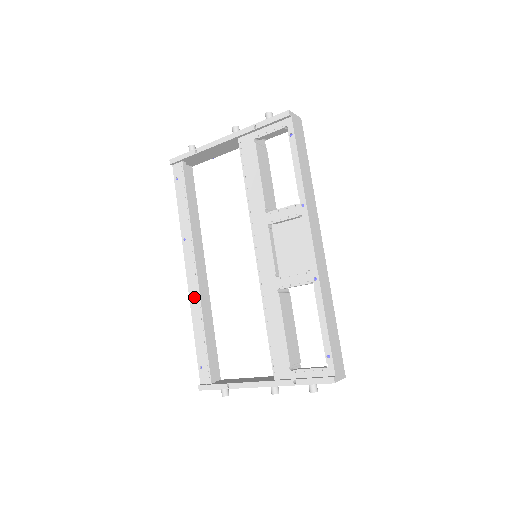
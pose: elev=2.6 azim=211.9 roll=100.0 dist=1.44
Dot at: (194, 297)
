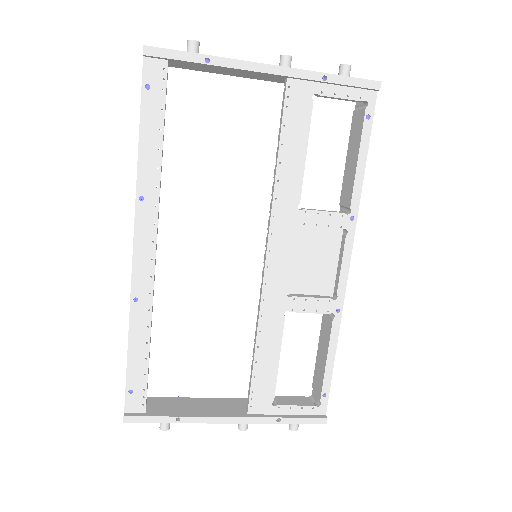
Dot at: (141, 293)
